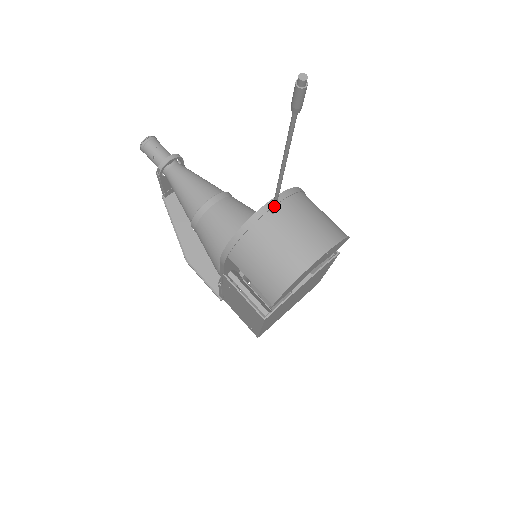
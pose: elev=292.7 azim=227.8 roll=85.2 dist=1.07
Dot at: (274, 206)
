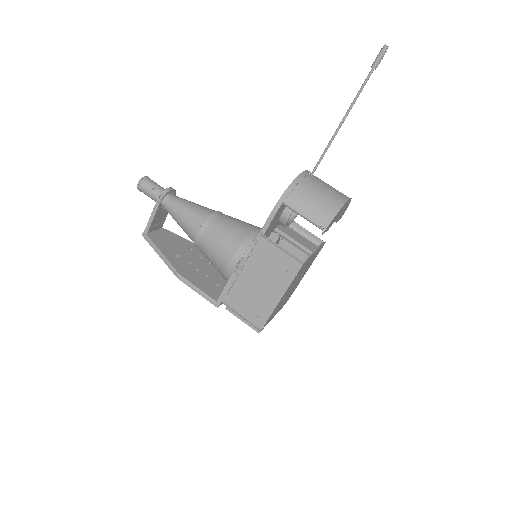
Dot at: (317, 165)
